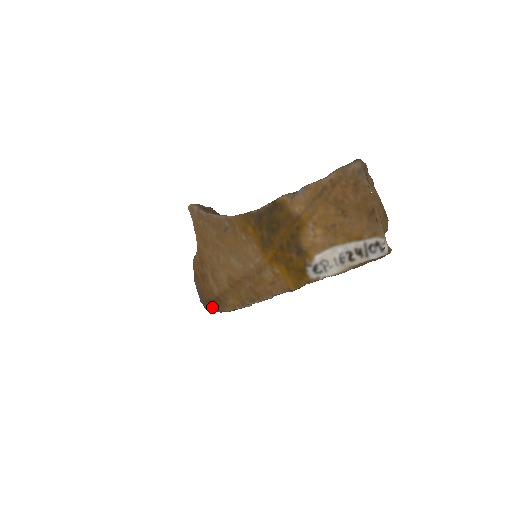
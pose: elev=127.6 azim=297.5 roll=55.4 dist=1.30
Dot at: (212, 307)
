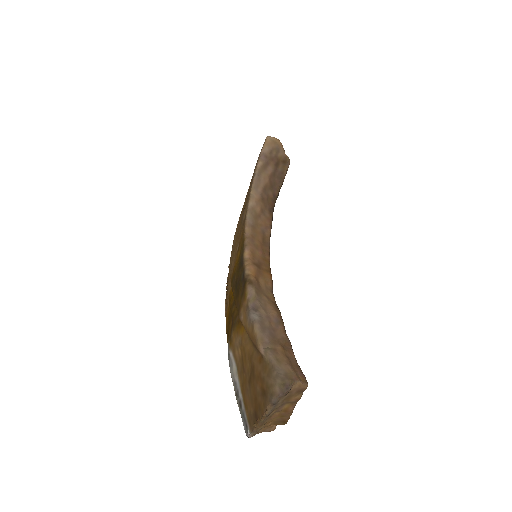
Dot at: occluded
